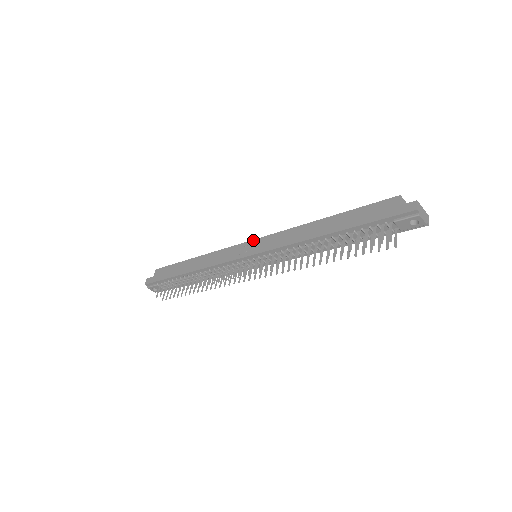
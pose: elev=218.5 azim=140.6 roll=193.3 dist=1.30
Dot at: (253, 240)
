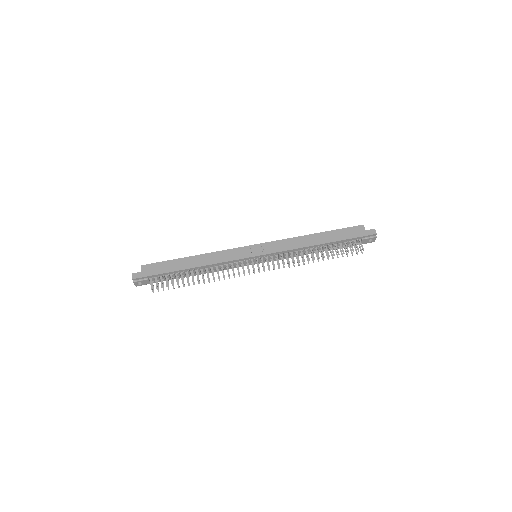
Dot at: (256, 244)
